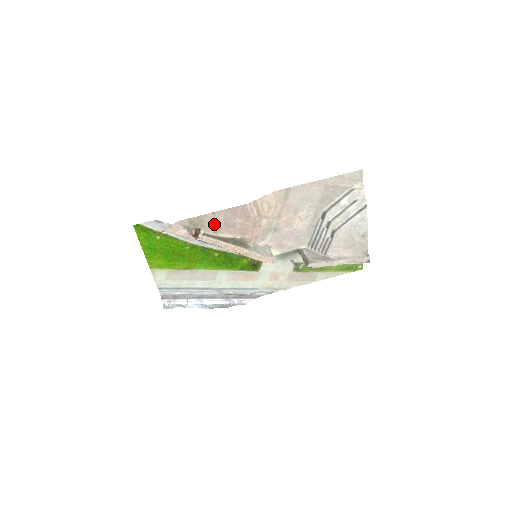
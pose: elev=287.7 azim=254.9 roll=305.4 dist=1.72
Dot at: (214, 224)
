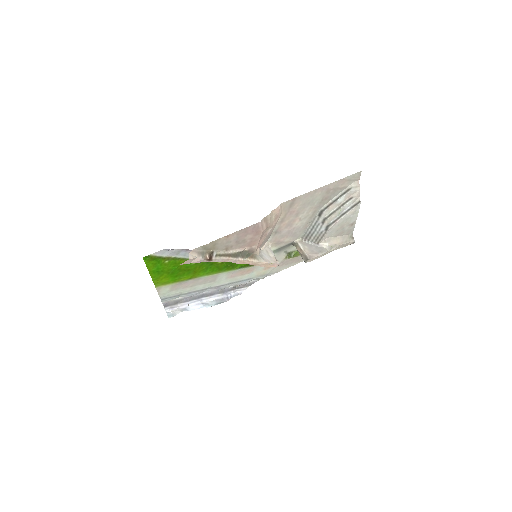
Dot at: (226, 244)
